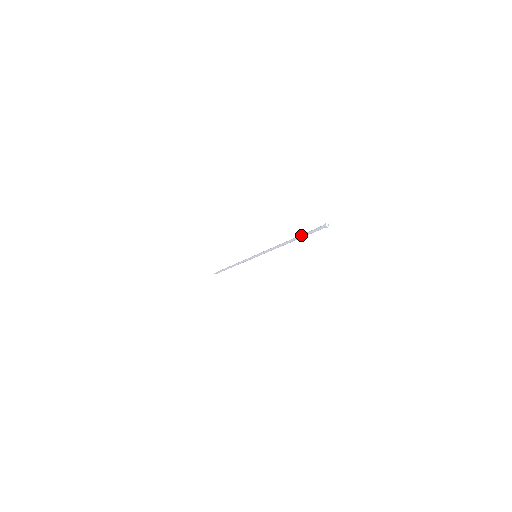
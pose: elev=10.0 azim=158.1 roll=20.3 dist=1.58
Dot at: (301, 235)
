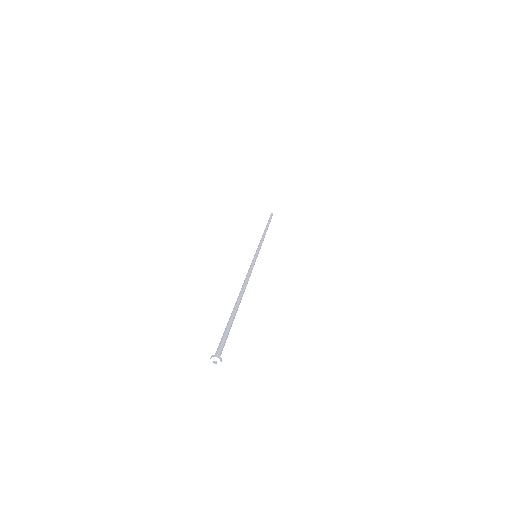
Dot at: occluded
